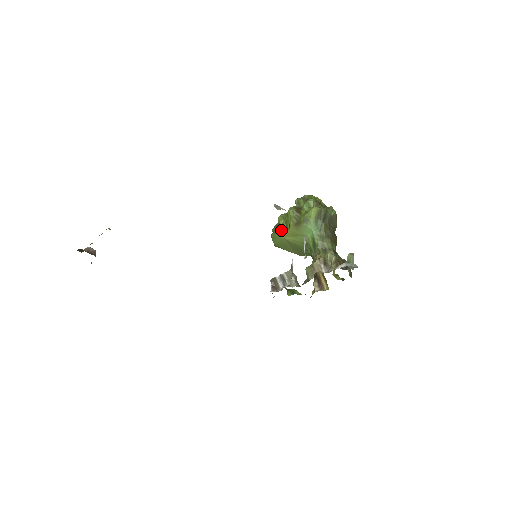
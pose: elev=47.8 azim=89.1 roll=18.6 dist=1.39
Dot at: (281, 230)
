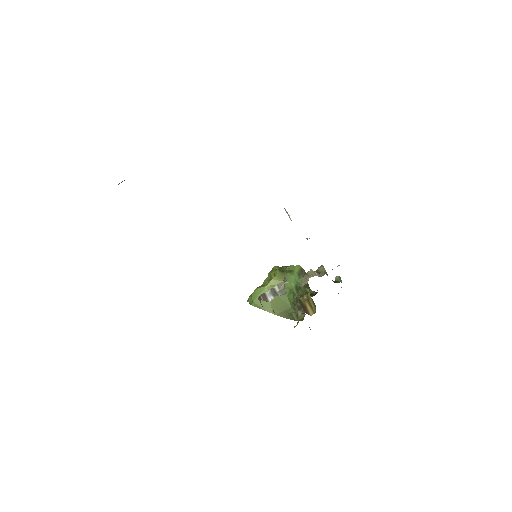
Dot at: (264, 283)
